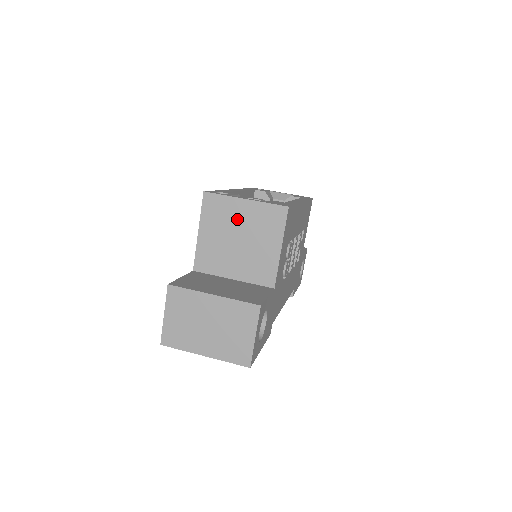
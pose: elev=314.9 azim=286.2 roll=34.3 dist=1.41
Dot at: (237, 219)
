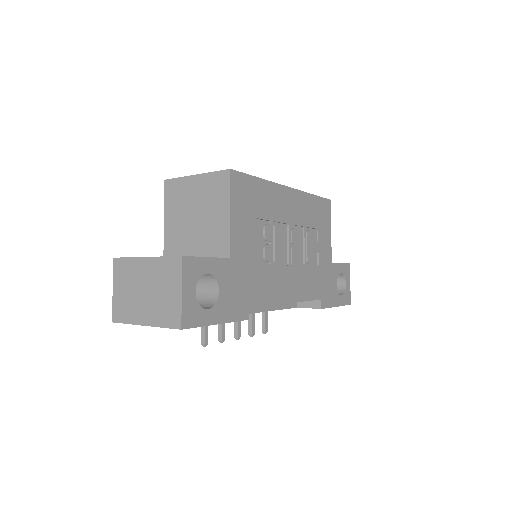
Dot at: (191, 196)
